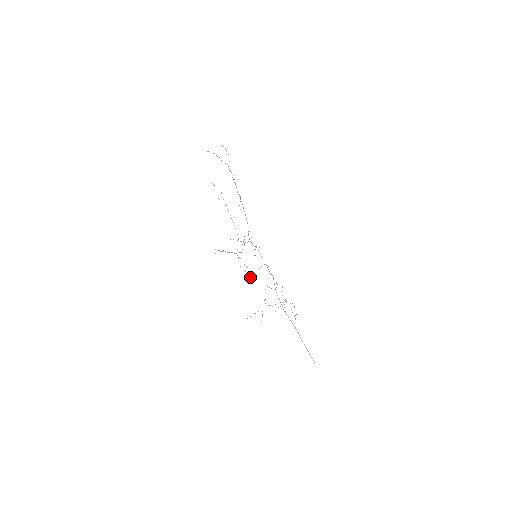
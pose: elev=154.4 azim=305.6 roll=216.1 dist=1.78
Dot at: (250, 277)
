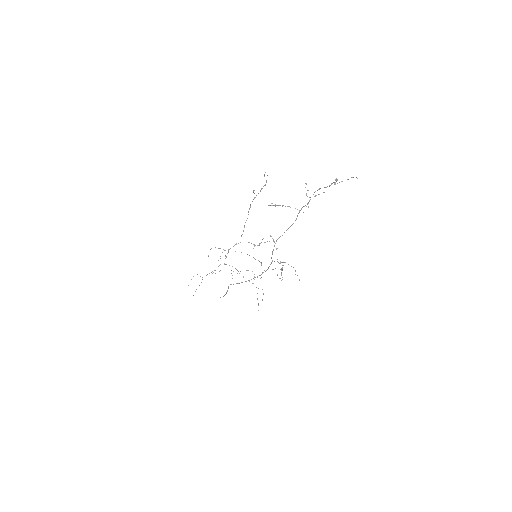
Dot at: occluded
